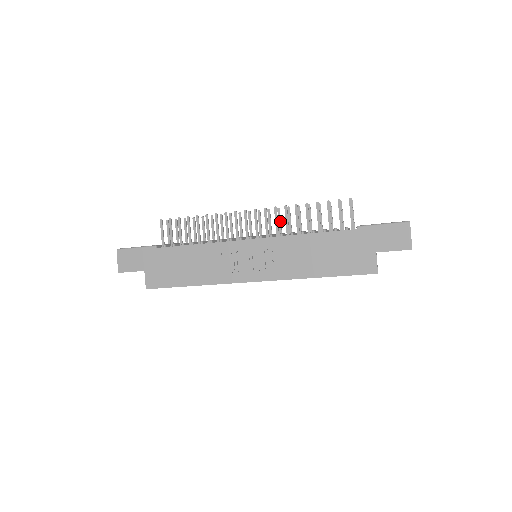
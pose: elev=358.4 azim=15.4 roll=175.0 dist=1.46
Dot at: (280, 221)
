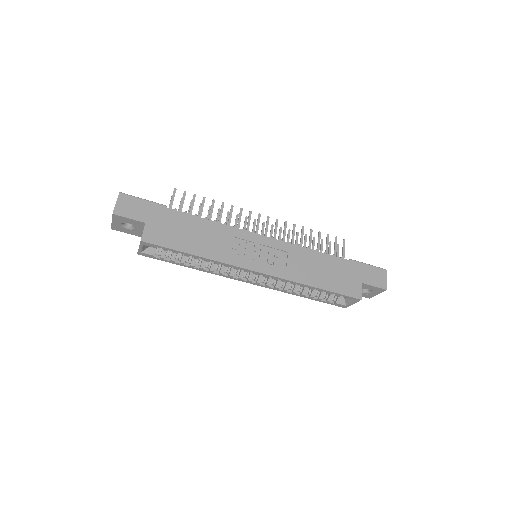
Dot at: (280, 238)
